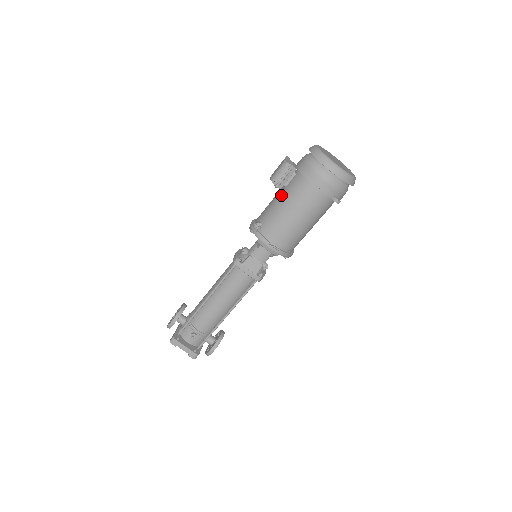
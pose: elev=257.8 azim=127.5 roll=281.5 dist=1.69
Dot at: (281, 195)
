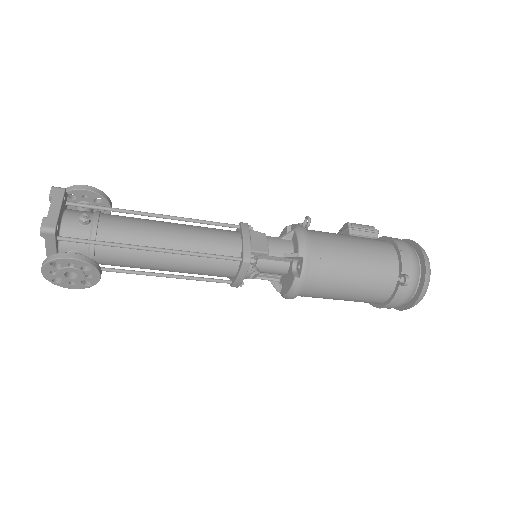
Dot at: occluded
